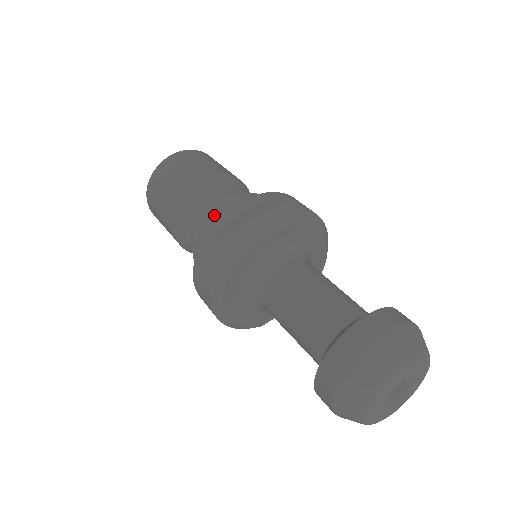
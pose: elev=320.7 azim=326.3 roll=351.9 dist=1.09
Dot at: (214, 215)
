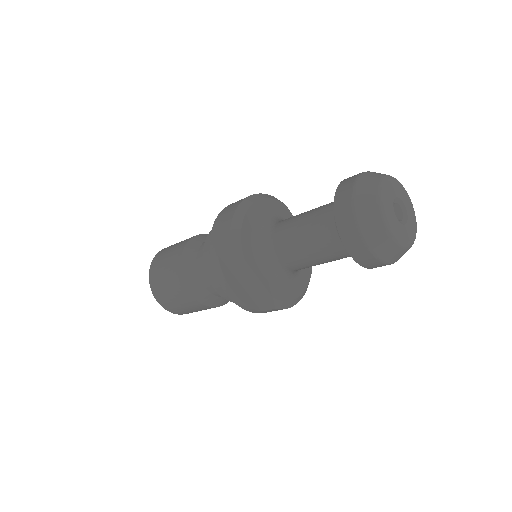
Dot at: occluded
